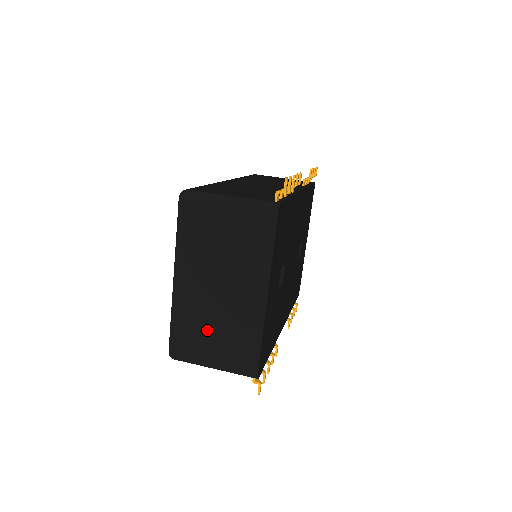
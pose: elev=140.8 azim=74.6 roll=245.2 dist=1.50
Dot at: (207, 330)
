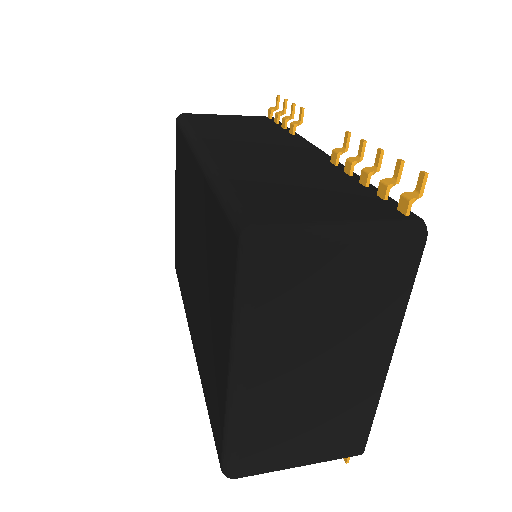
Dot at: (294, 428)
